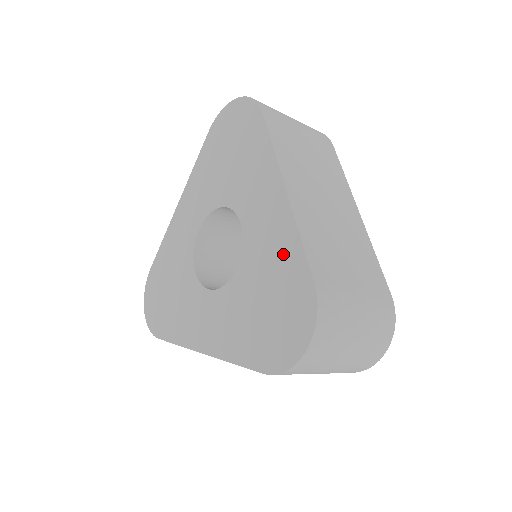
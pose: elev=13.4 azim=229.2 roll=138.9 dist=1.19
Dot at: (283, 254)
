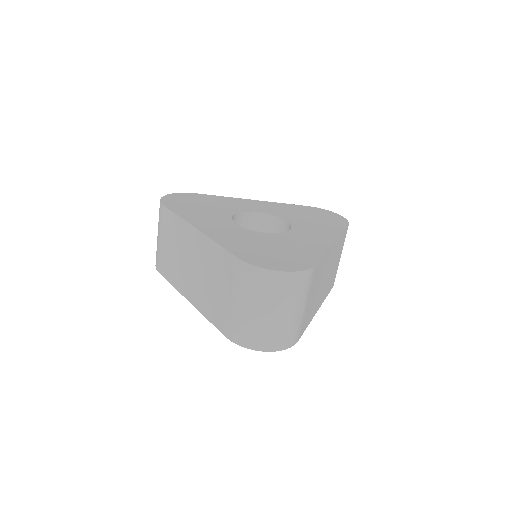
Dot at: (307, 249)
